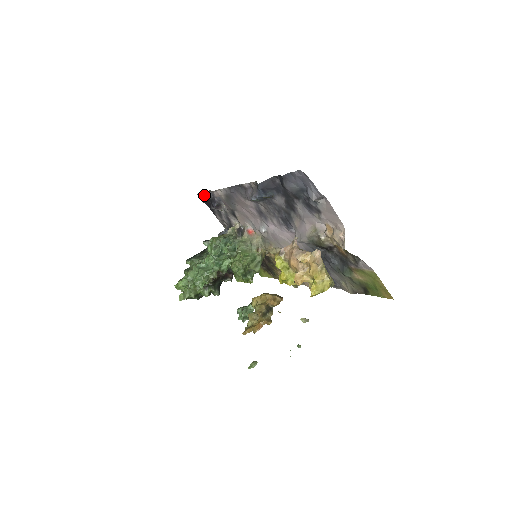
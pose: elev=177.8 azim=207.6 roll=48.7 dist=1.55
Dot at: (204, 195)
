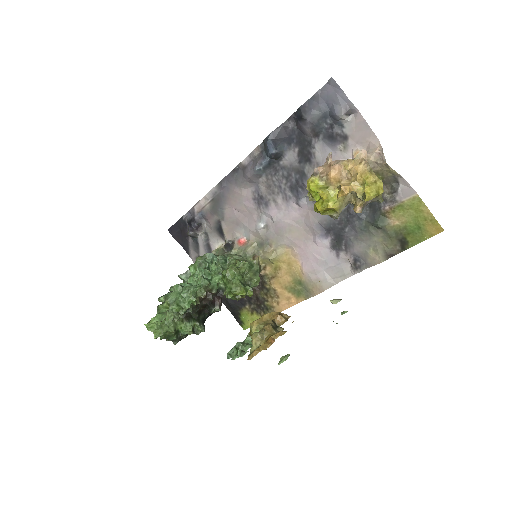
Dot at: (179, 222)
